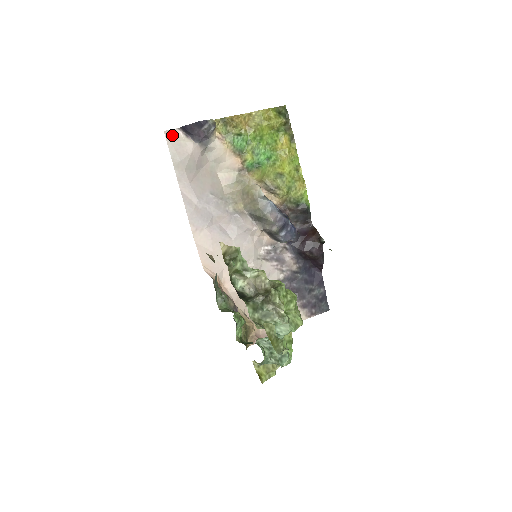
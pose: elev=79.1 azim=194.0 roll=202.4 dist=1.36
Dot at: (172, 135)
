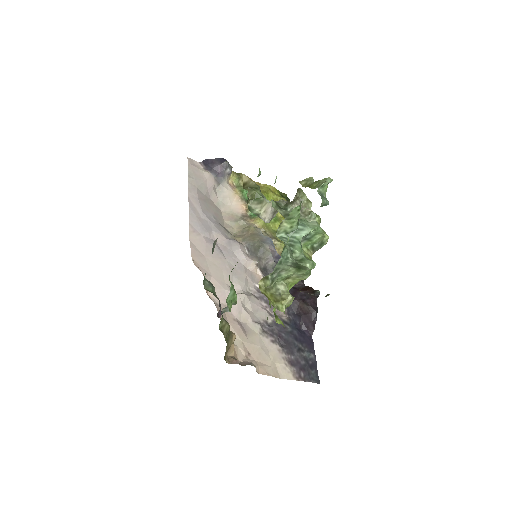
Dot at: (193, 163)
